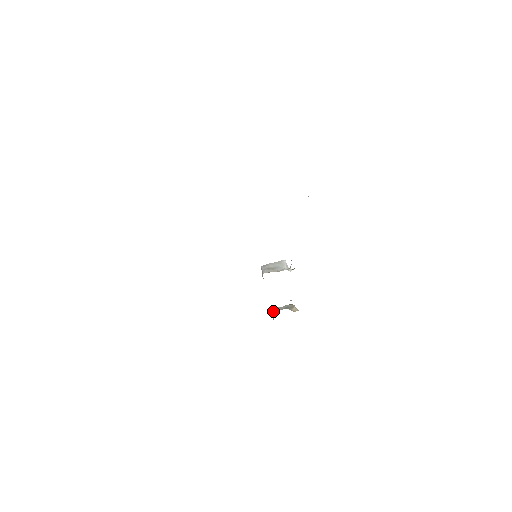
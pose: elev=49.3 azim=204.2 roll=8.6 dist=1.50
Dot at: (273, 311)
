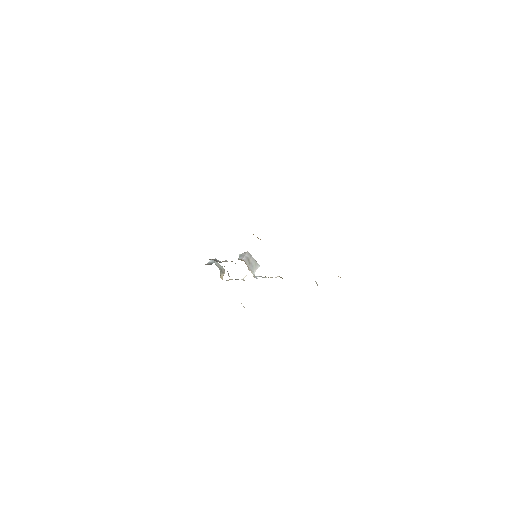
Dot at: (213, 260)
